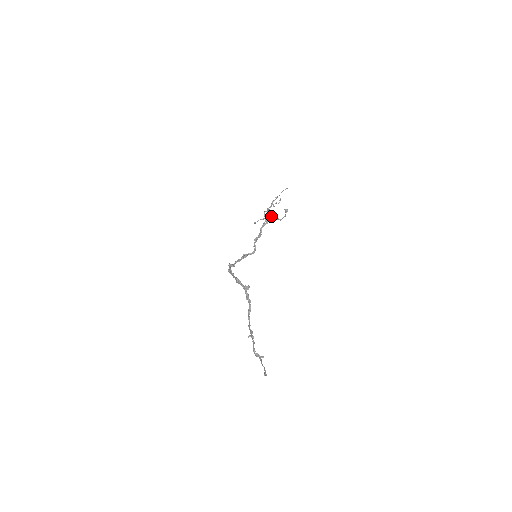
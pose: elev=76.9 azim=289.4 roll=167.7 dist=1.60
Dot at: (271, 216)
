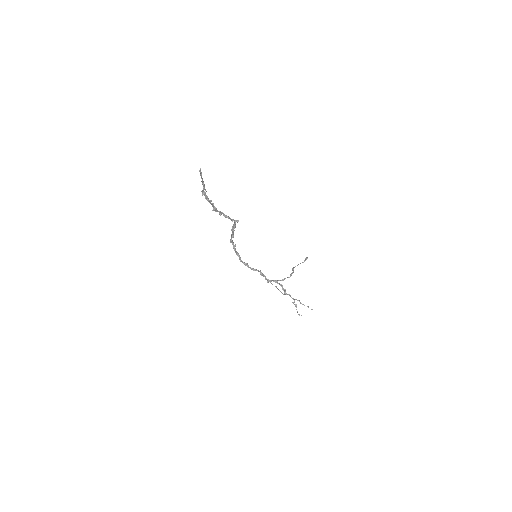
Dot at: occluded
